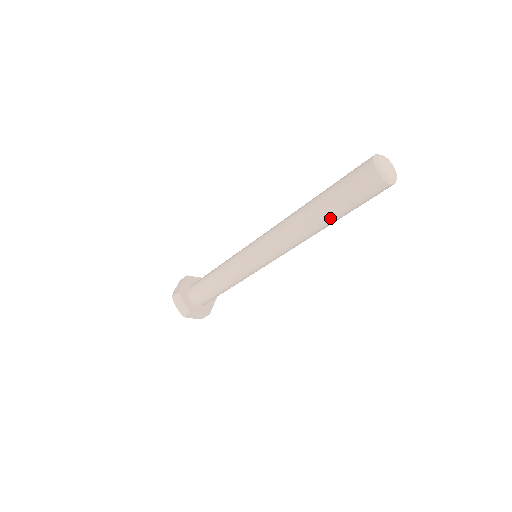
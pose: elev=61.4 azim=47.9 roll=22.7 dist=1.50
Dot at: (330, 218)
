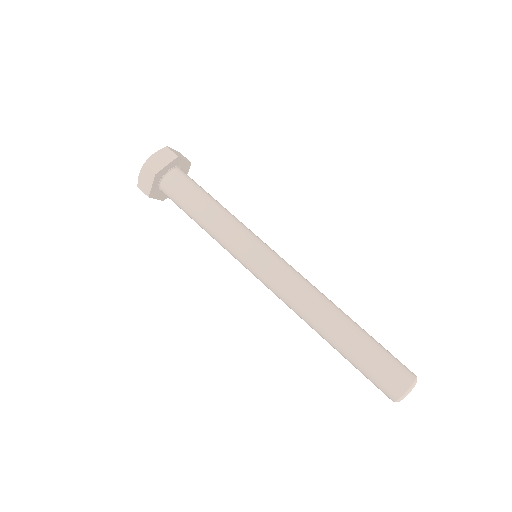
Dot at: occluded
